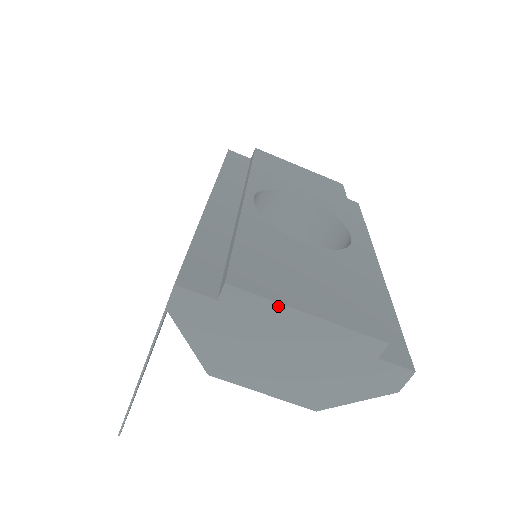
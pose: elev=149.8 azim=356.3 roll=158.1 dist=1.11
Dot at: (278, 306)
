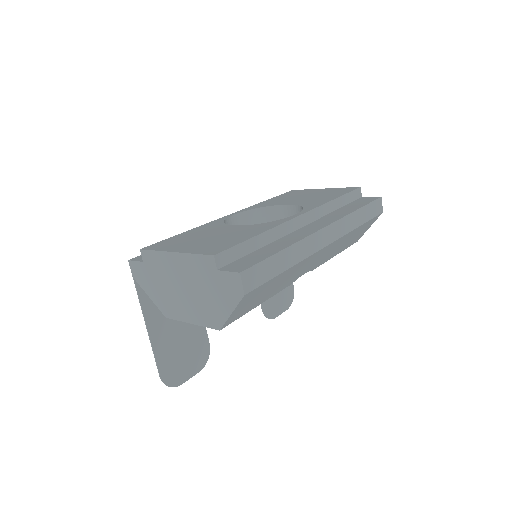
Dot at: (162, 253)
